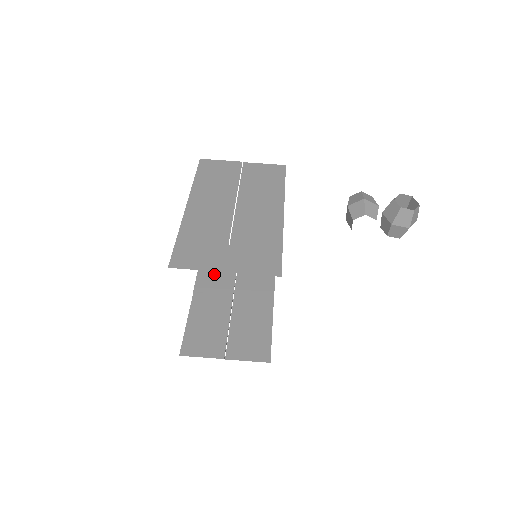
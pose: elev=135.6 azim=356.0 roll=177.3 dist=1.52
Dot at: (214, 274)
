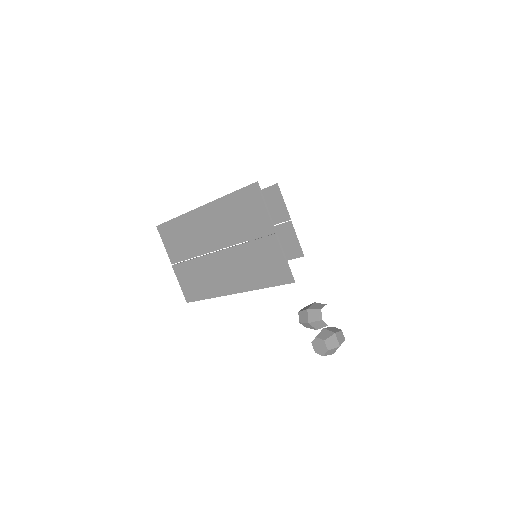
Dot at: occluded
